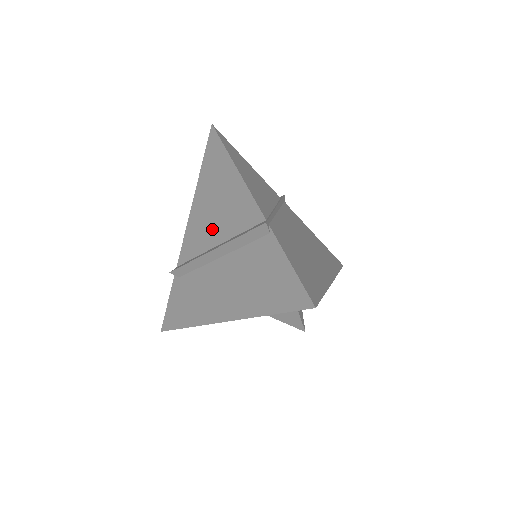
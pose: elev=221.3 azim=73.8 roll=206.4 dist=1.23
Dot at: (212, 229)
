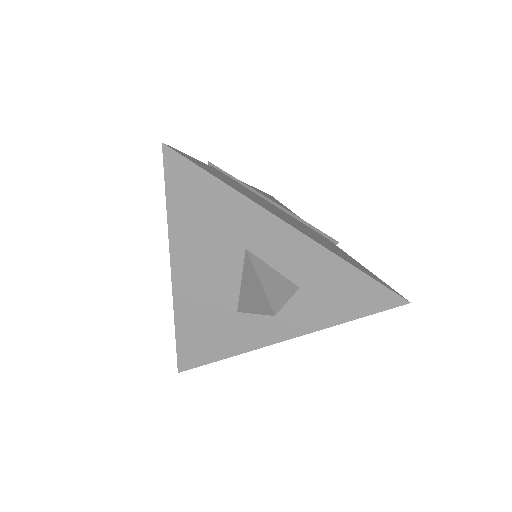
Dot at: occluded
